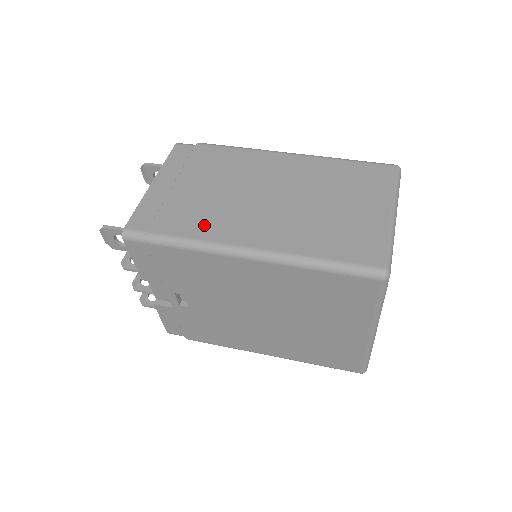
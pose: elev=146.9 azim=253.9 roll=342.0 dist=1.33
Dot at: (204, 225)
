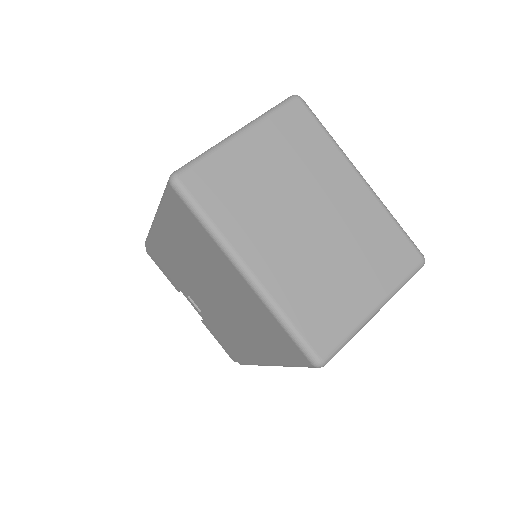
Dot at: occluded
